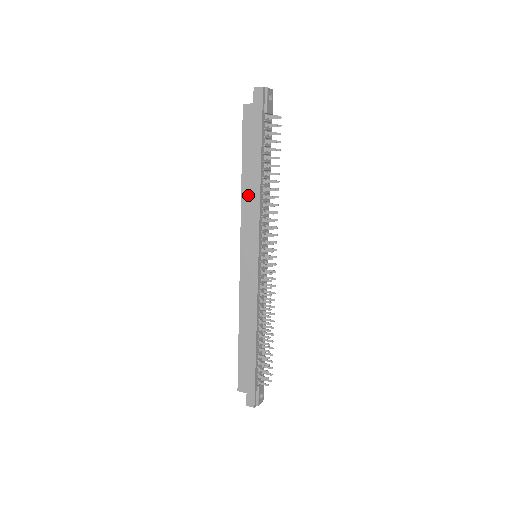
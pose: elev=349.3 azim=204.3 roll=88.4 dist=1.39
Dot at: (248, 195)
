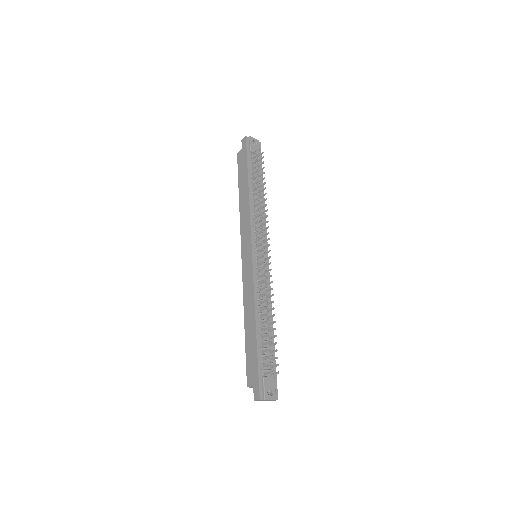
Dot at: (243, 208)
